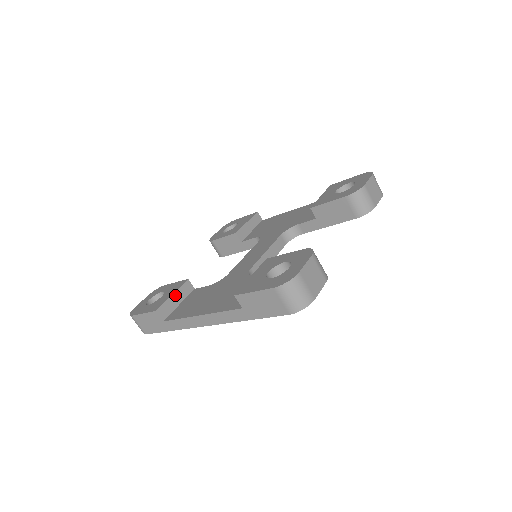
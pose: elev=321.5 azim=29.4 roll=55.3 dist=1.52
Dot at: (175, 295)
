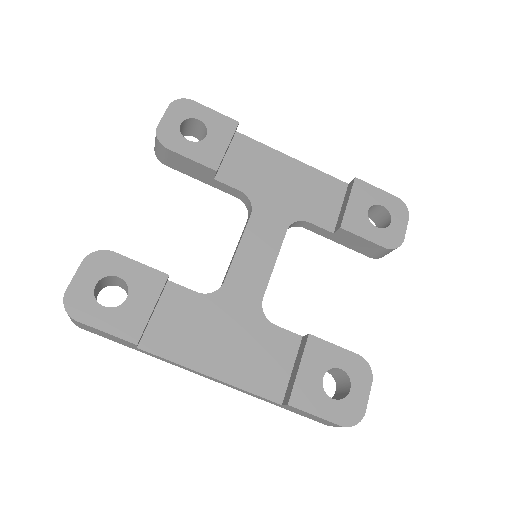
Dot at: occluded
